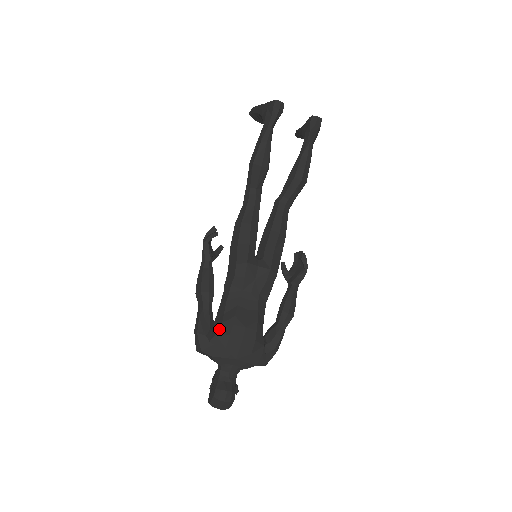
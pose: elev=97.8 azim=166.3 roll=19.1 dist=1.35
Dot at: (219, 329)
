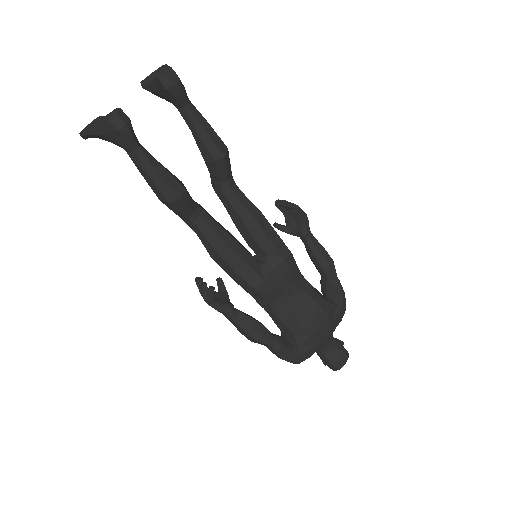
Dot at: (296, 341)
